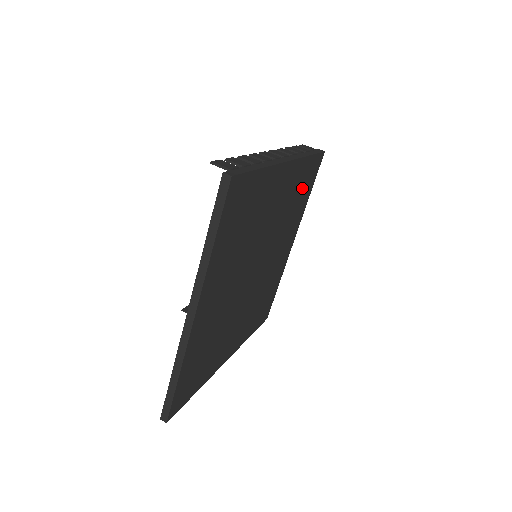
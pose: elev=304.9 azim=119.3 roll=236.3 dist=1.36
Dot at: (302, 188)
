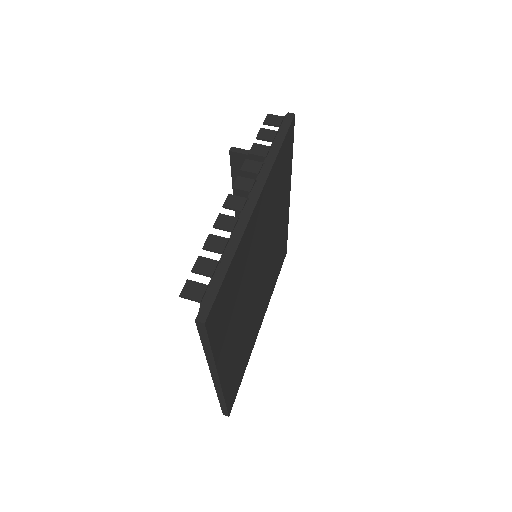
Dot at: (281, 173)
